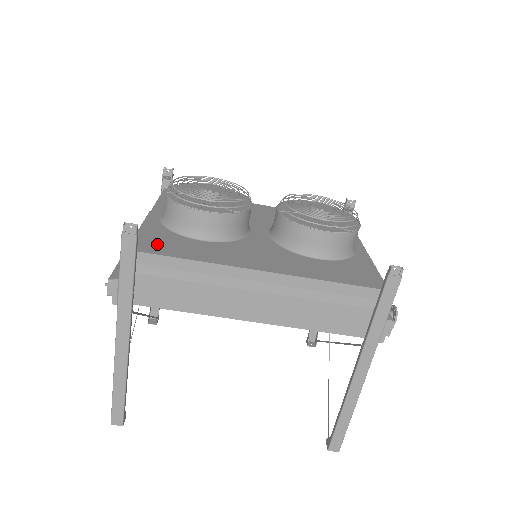
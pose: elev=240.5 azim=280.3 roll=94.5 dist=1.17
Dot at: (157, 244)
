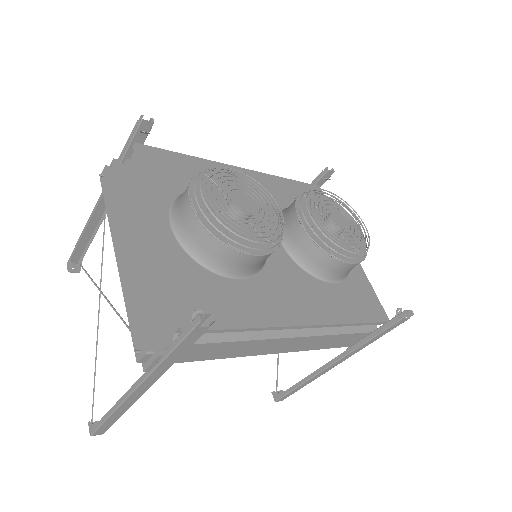
Dot at: (205, 305)
